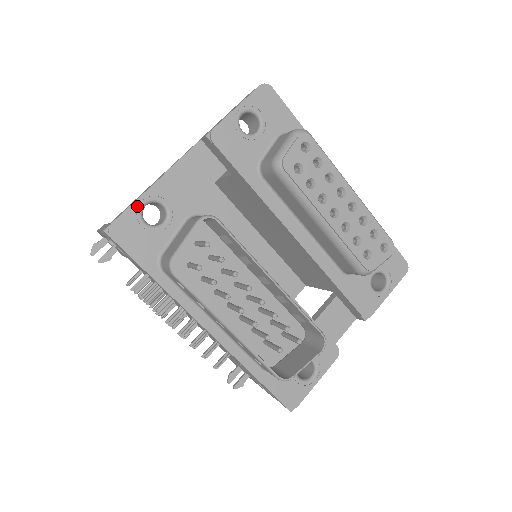
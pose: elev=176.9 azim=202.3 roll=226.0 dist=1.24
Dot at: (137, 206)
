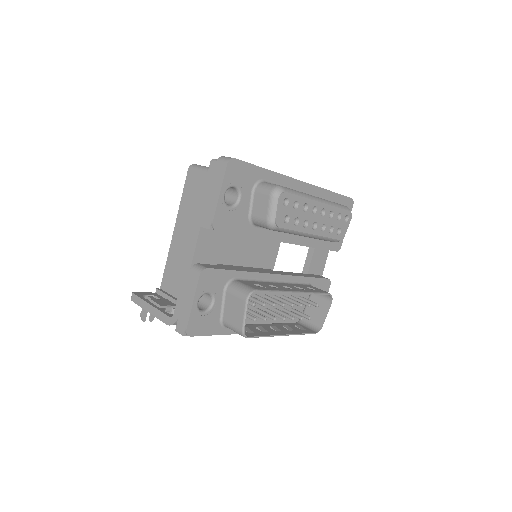
Dot at: (194, 308)
